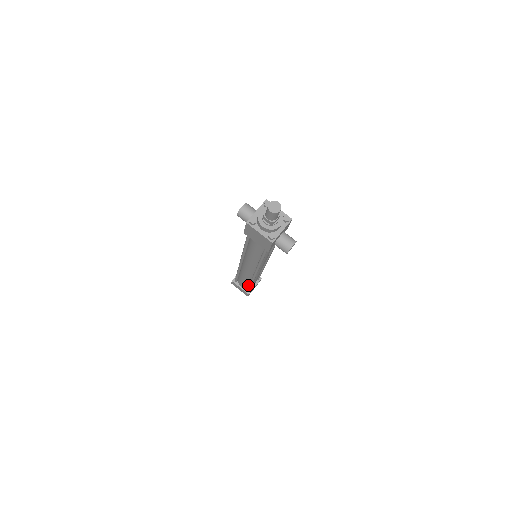
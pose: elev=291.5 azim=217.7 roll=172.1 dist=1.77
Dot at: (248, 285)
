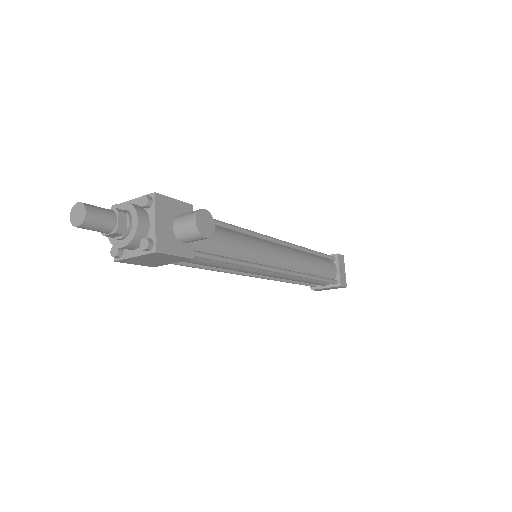
Dot at: occluded
